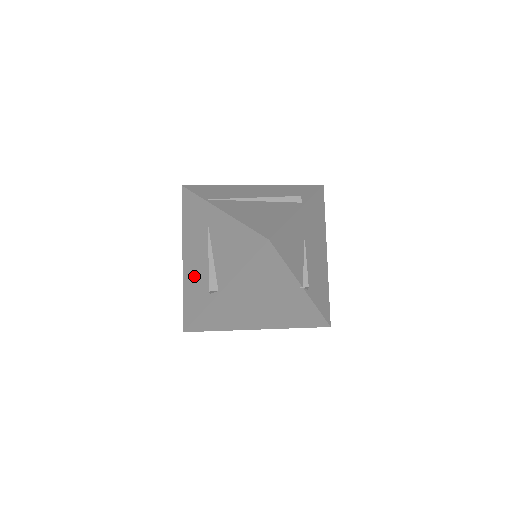
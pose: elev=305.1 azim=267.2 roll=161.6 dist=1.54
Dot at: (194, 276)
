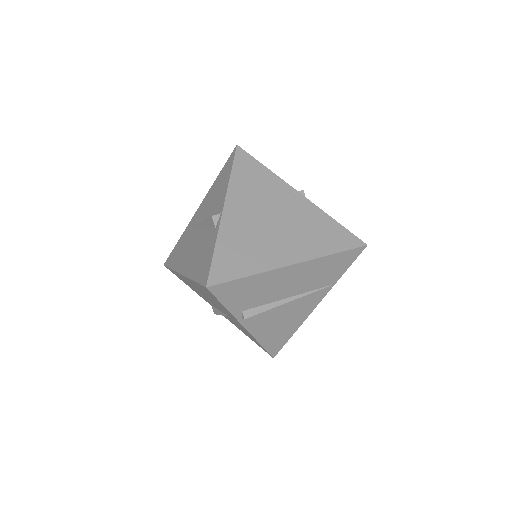
Dot at: (196, 254)
